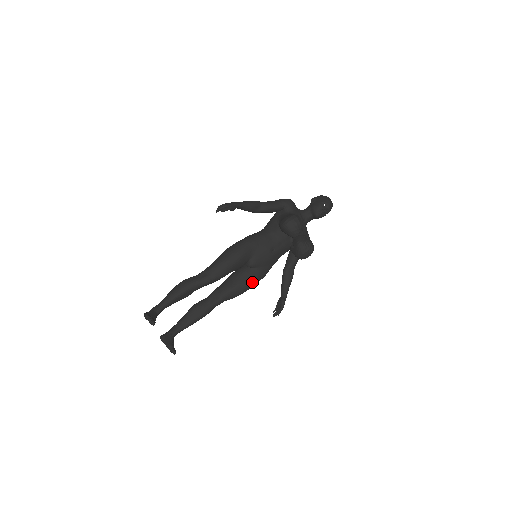
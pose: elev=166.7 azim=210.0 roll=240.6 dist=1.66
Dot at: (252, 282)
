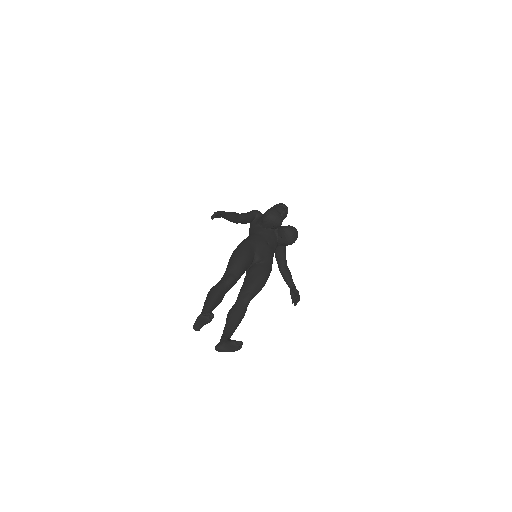
Dot at: (266, 273)
